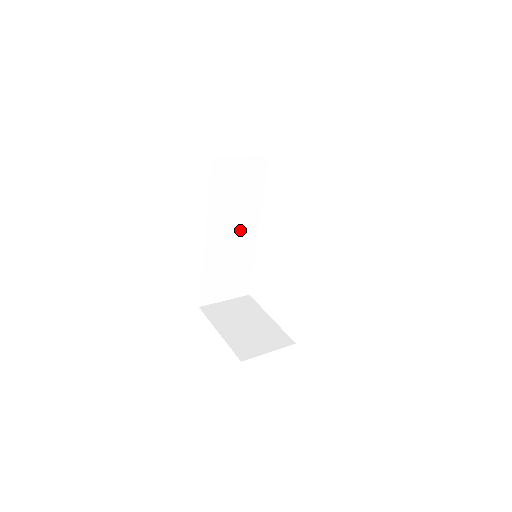
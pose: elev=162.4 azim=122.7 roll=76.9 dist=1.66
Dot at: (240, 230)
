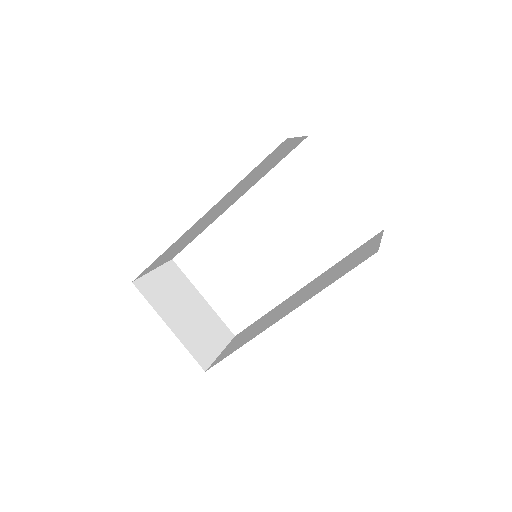
Dot at: (226, 205)
